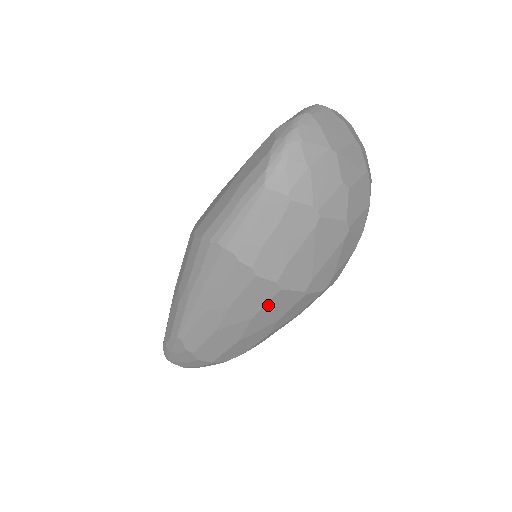
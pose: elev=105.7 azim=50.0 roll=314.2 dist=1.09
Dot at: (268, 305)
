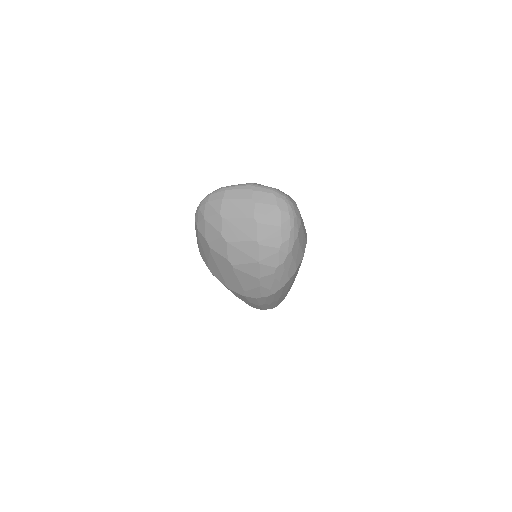
Dot at: occluded
